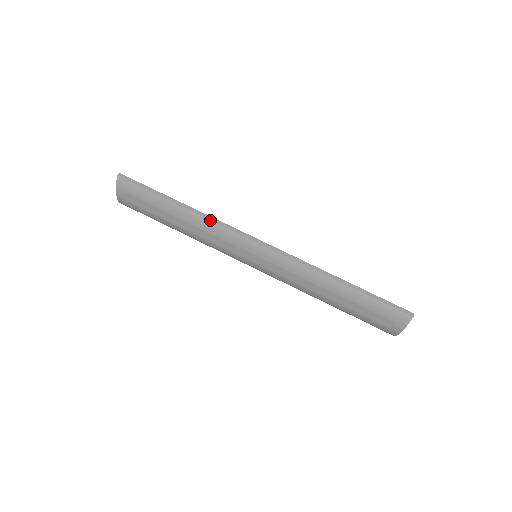
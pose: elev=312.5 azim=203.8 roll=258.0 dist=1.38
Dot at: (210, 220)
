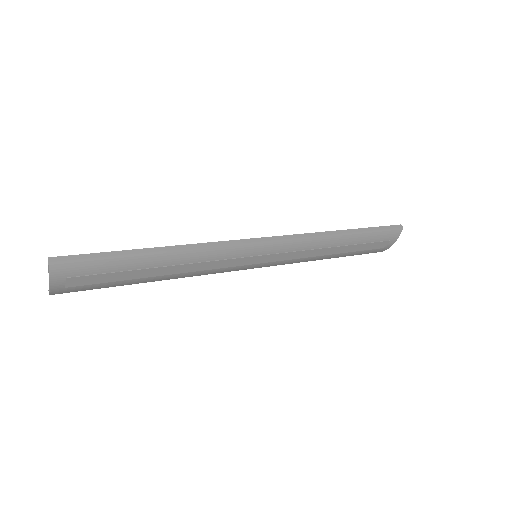
Dot at: (201, 248)
